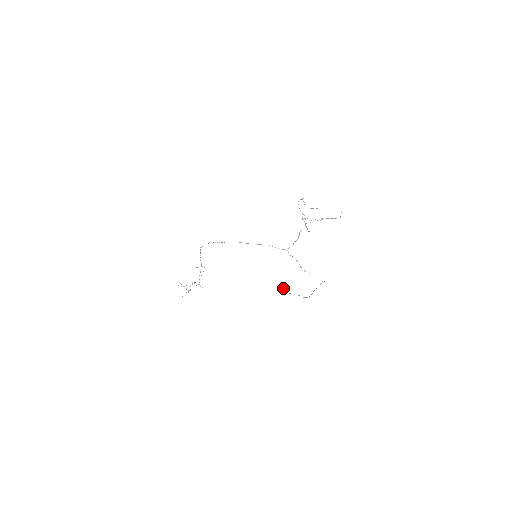
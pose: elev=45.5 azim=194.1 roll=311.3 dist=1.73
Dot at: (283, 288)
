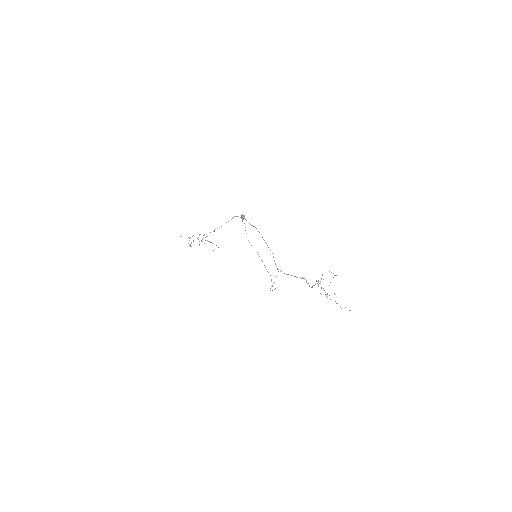
Dot at: occluded
